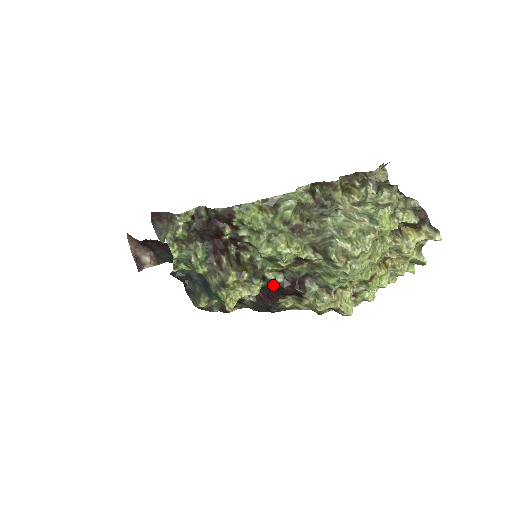
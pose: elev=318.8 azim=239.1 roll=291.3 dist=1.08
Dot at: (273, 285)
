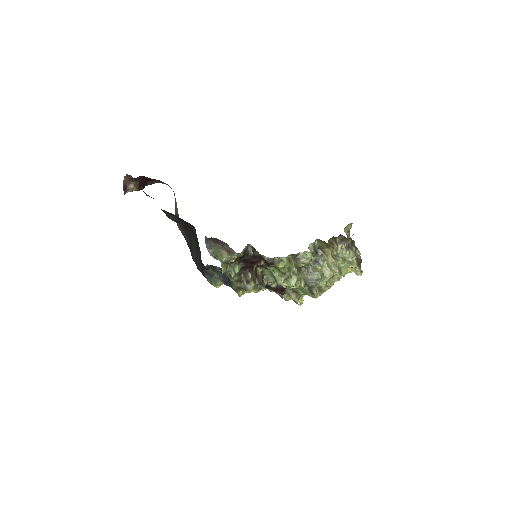
Dot at: (268, 287)
